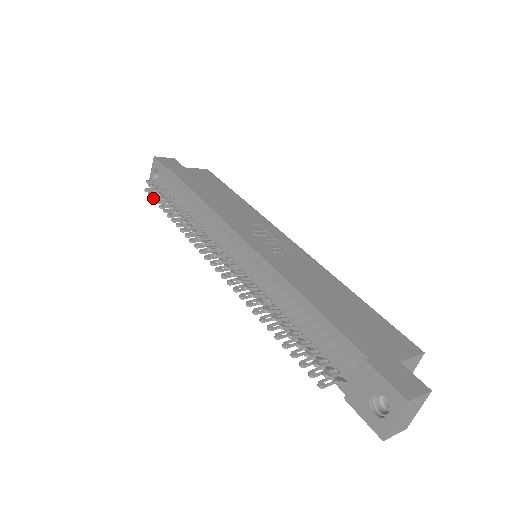
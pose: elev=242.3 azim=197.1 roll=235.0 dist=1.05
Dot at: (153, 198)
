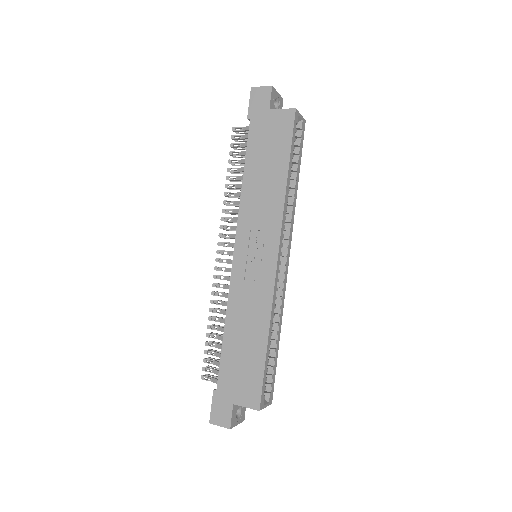
Dot at: occluded
